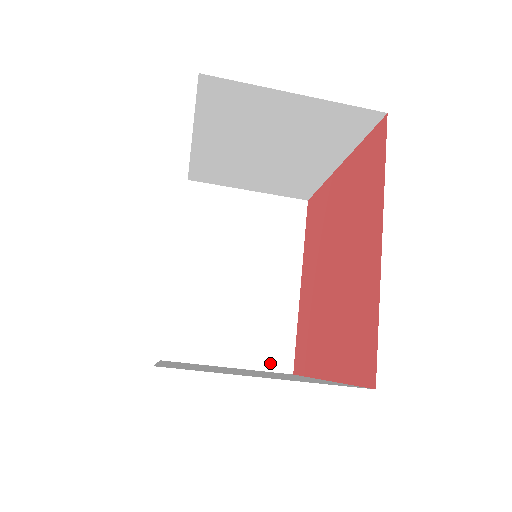
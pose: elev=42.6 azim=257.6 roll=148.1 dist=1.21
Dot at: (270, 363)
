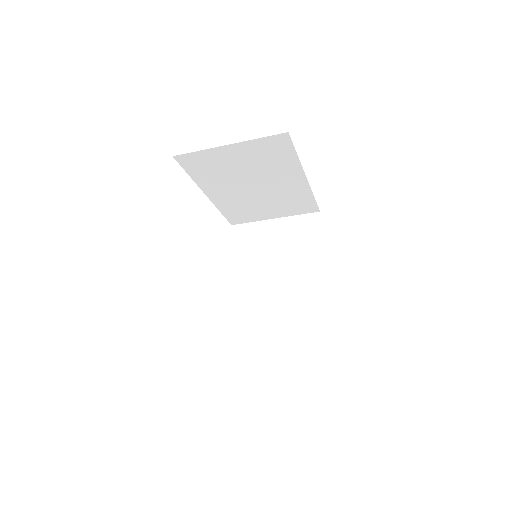
Dot at: (310, 339)
